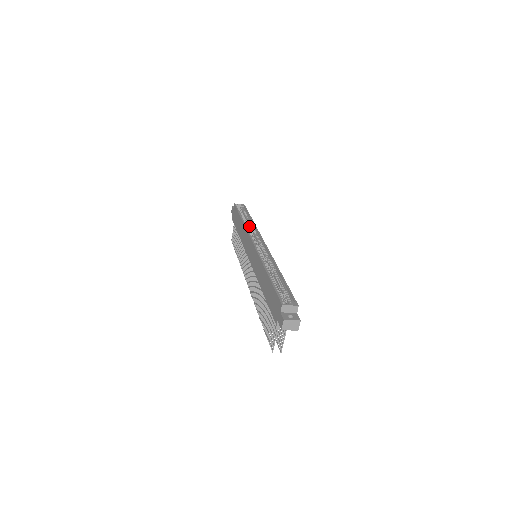
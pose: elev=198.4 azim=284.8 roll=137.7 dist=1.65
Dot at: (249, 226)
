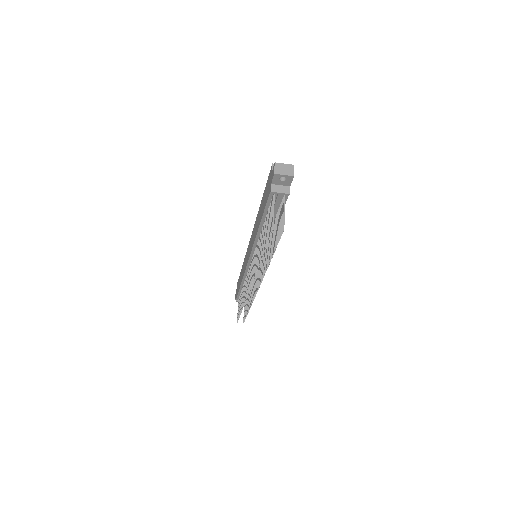
Dot at: occluded
